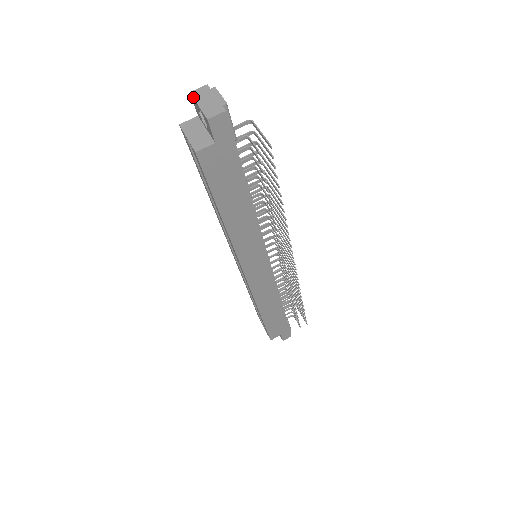
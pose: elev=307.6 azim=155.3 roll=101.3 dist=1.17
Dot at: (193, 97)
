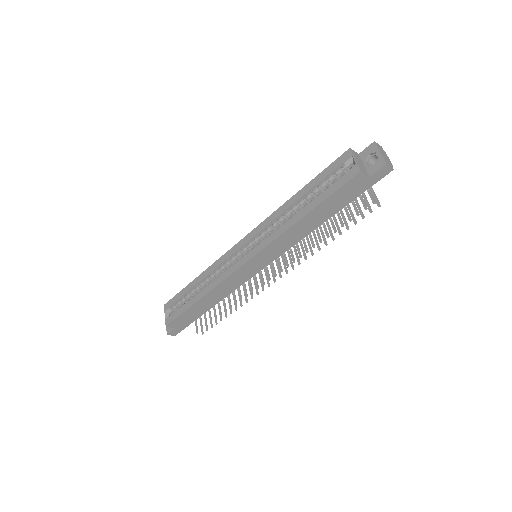
Dot at: (377, 145)
